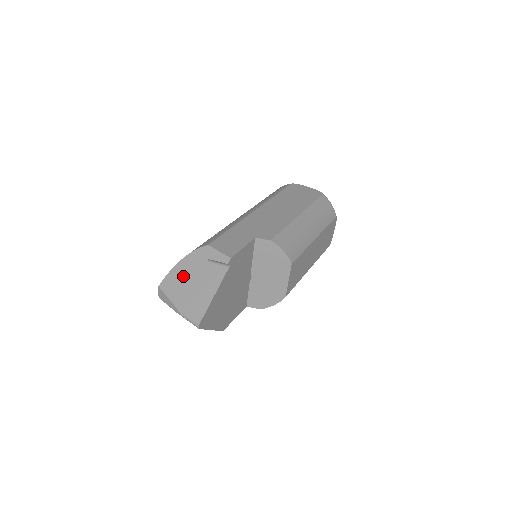
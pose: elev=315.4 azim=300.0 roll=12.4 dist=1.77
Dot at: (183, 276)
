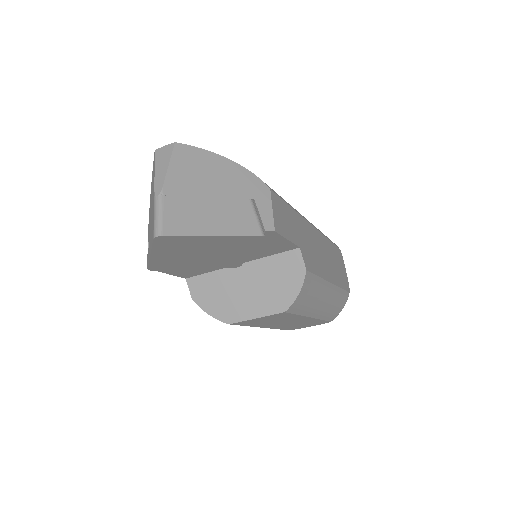
Dot at: (211, 173)
